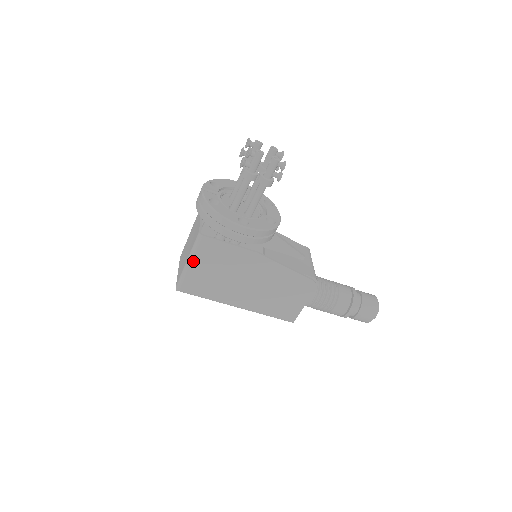
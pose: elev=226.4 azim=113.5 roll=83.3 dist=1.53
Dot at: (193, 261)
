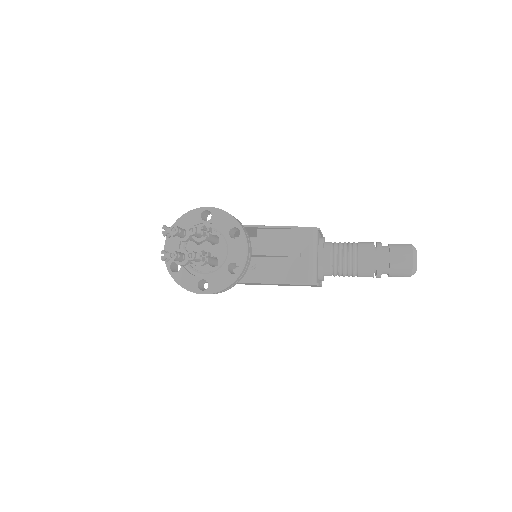
Dot at: occluded
